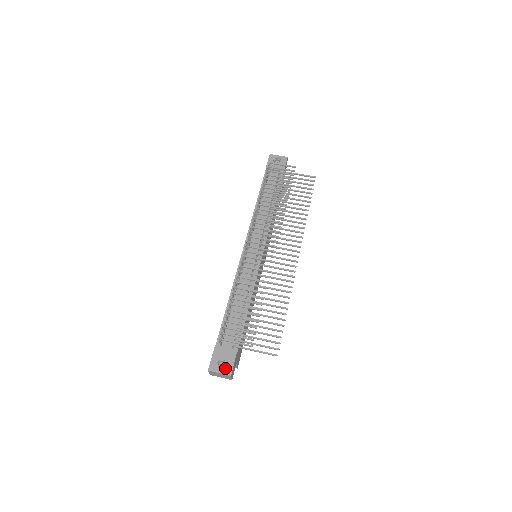
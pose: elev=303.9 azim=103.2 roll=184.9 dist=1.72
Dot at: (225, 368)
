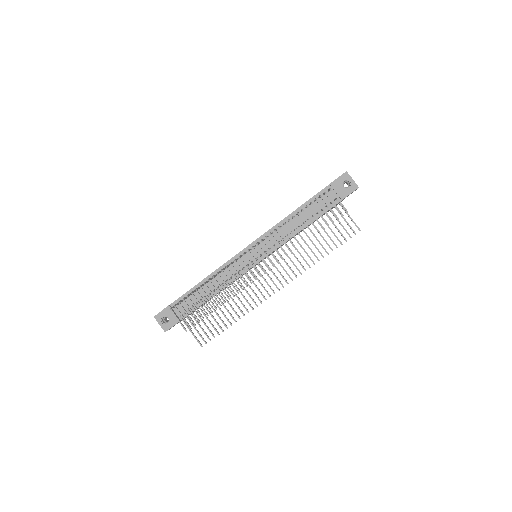
Dot at: (165, 324)
